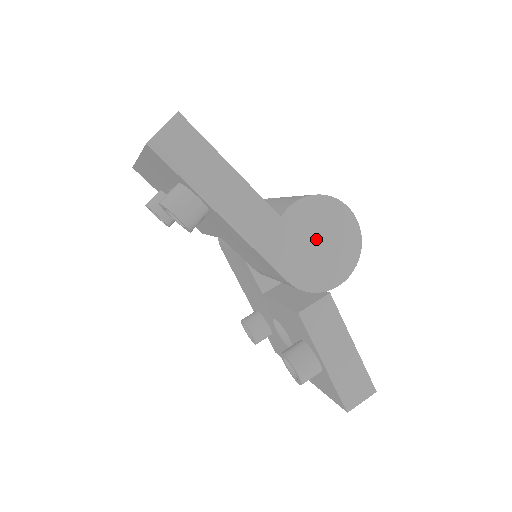
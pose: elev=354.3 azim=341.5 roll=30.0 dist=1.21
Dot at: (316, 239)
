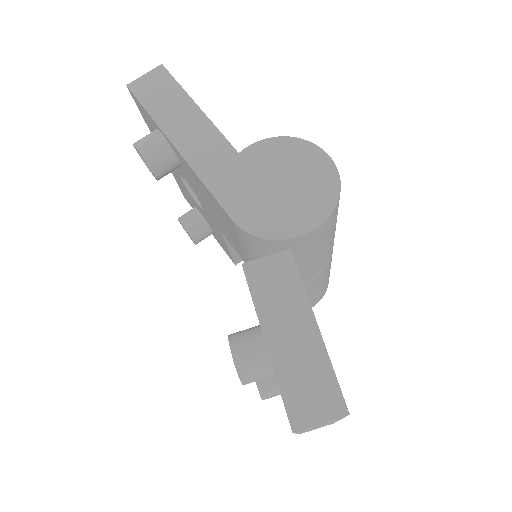
Dot at: (277, 180)
